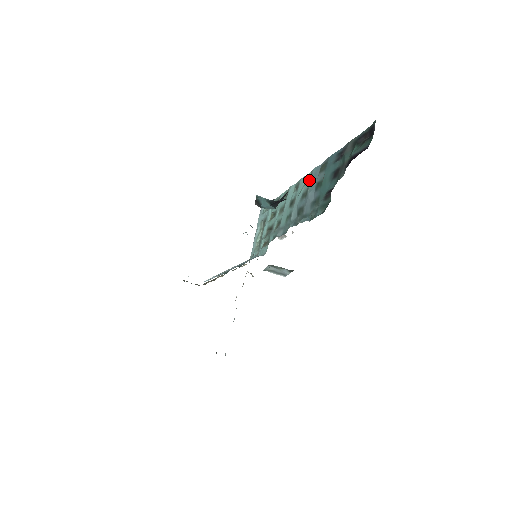
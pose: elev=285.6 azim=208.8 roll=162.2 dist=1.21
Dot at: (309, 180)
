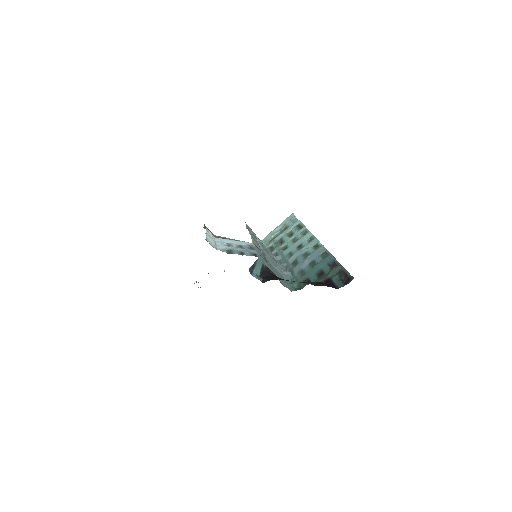
Dot at: (315, 249)
